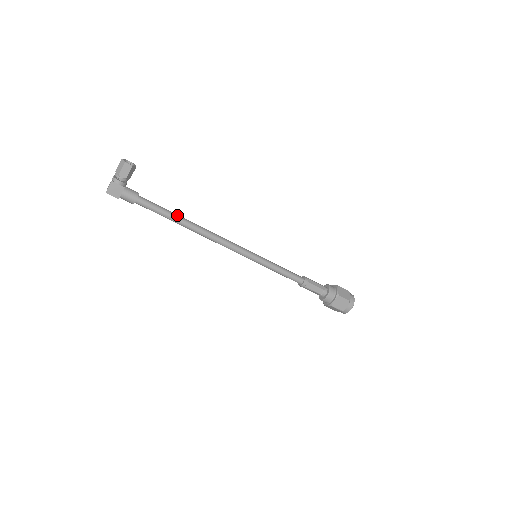
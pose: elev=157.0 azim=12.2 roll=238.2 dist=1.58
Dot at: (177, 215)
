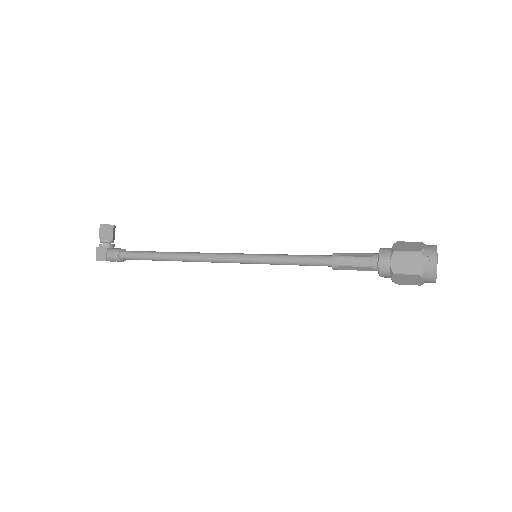
Dot at: (158, 252)
